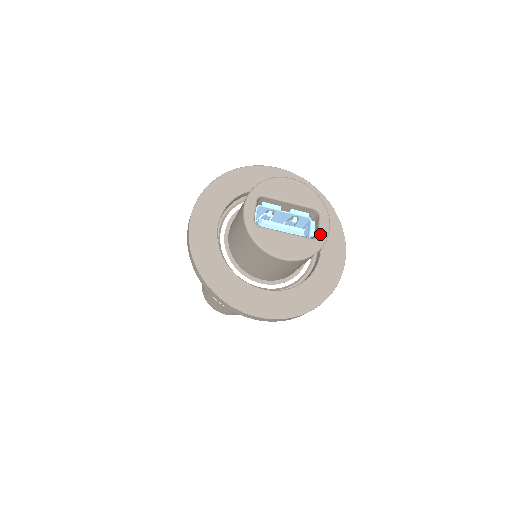
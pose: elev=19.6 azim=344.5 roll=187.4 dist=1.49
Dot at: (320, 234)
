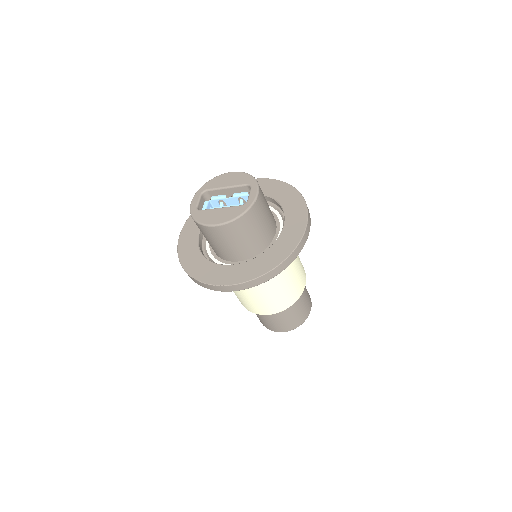
Dot at: (248, 200)
